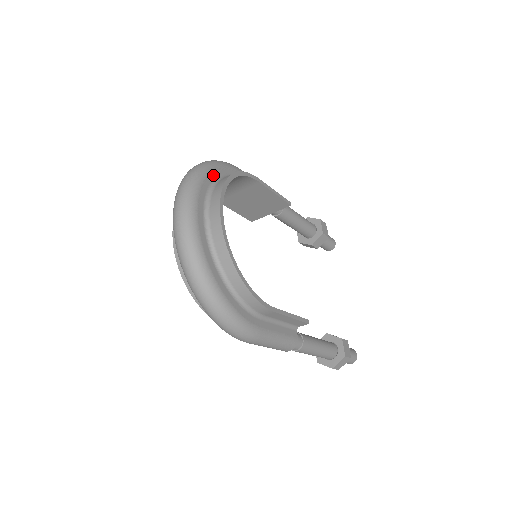
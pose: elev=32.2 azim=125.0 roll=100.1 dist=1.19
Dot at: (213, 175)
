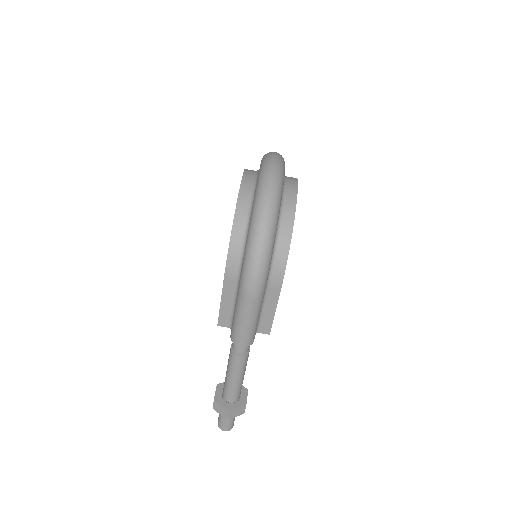
Dot at: occluded
